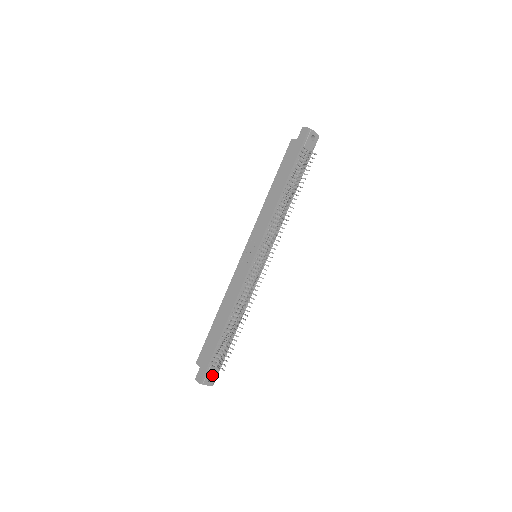
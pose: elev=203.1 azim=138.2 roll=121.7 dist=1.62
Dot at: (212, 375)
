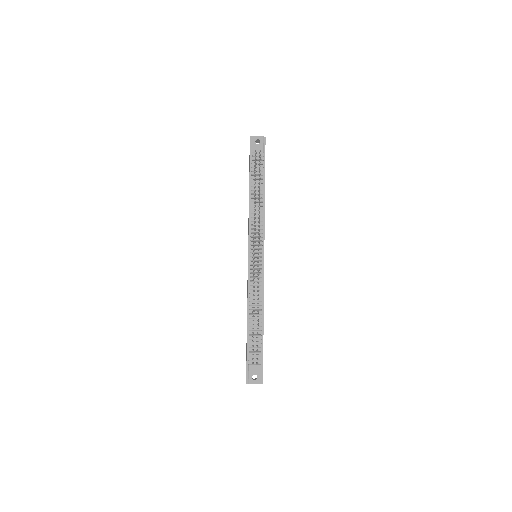
Dot at: (255, 373)
